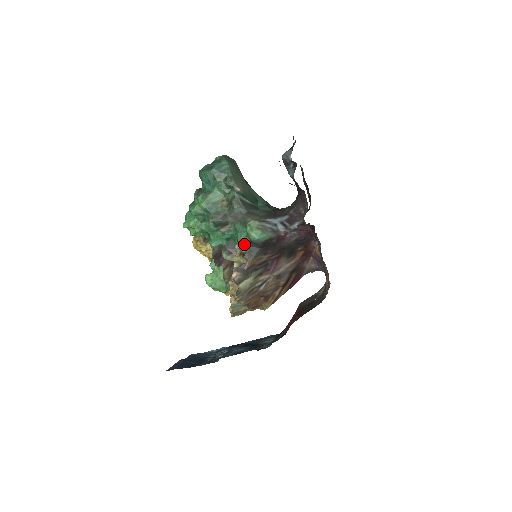
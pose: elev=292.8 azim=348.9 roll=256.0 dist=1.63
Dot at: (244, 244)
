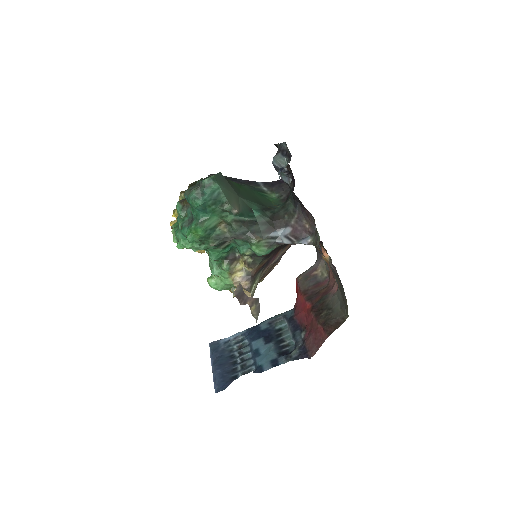
Dot at: (247, 255)
